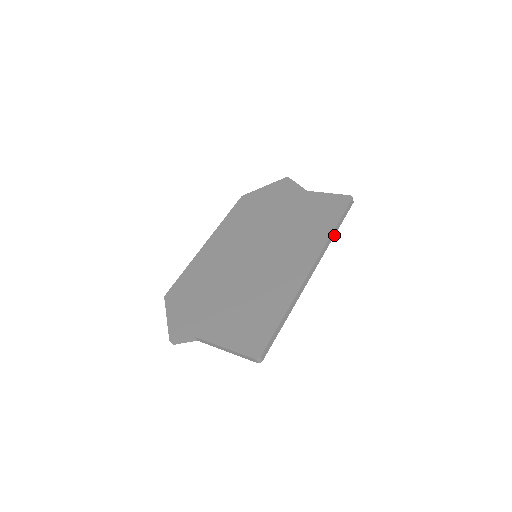
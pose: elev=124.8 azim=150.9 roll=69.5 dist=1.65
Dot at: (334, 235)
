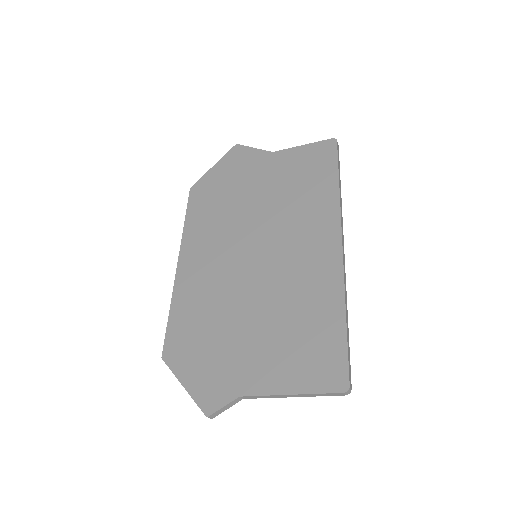
Dot at: (340, 193)
